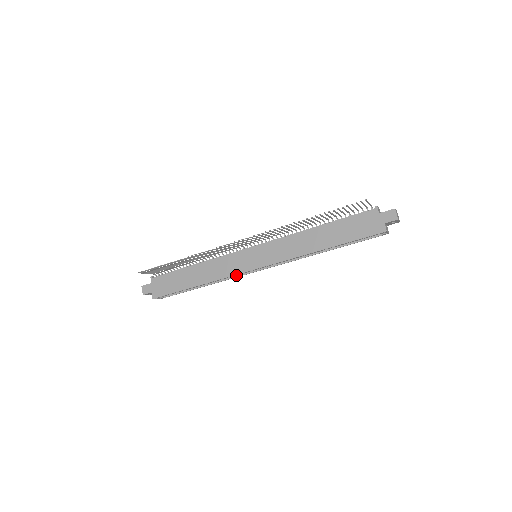
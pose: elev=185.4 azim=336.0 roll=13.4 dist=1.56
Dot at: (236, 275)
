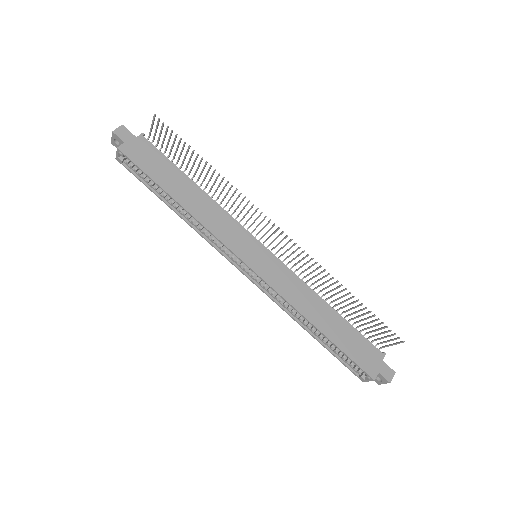
Dot at: (215, 243)
